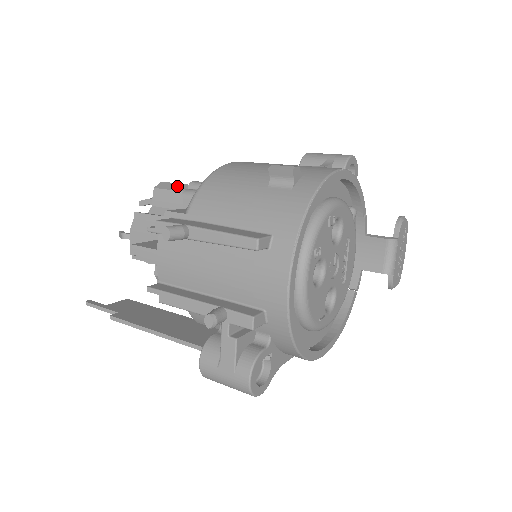
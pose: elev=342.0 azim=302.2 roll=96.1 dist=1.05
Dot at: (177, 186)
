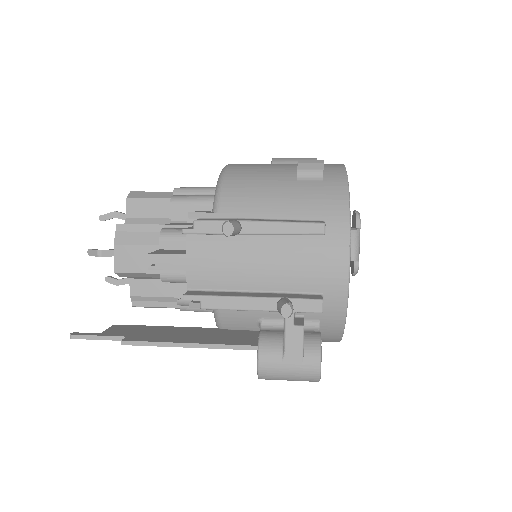
Dot at: (156, 194)
